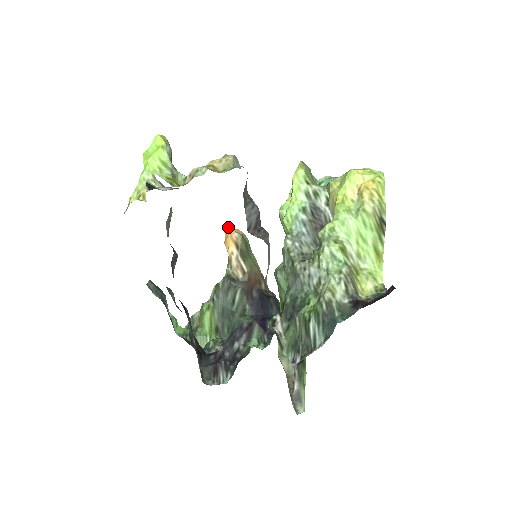
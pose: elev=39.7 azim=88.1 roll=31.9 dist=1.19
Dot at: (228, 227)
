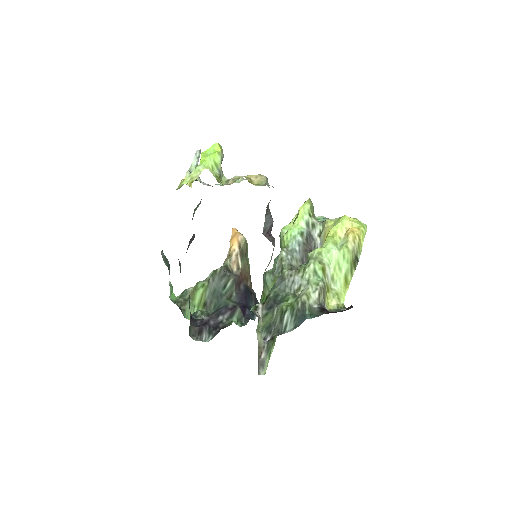
Dot at: (236, 230)
